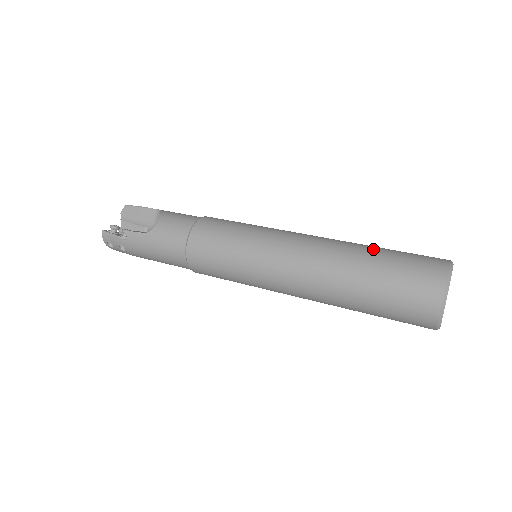
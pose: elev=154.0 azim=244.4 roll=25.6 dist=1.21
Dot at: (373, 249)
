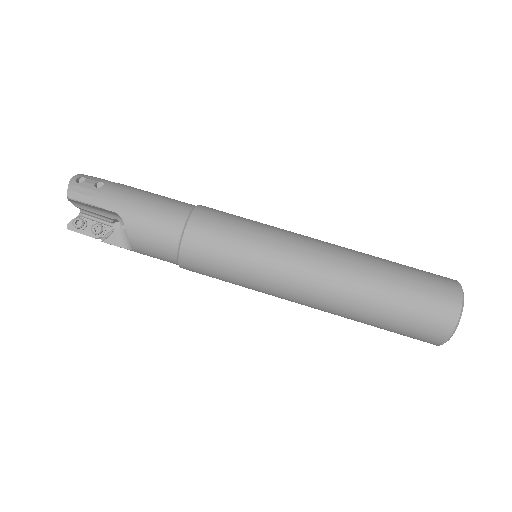
Dot at: (381, 306)
